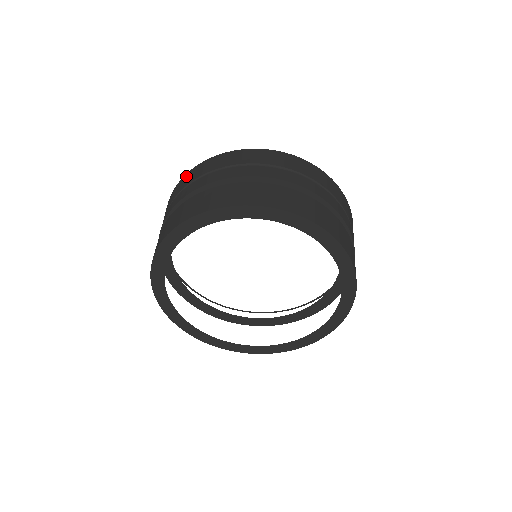
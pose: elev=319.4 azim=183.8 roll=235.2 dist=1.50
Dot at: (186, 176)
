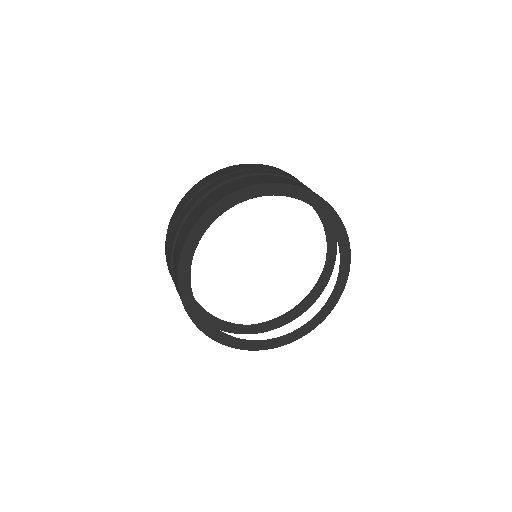
Dot at: (267, 165)
